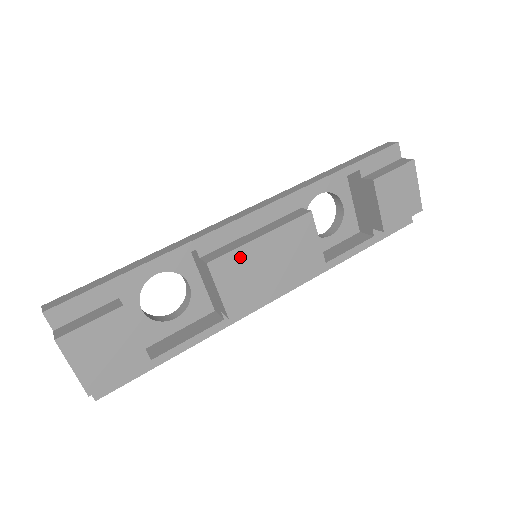
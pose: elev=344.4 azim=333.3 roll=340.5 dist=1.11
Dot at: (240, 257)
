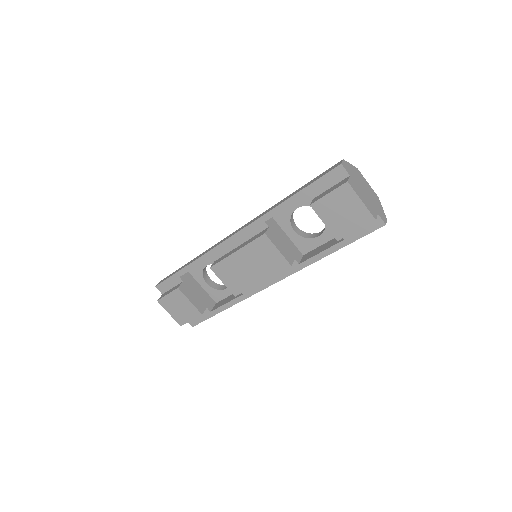
Dot at: (228, 264)
